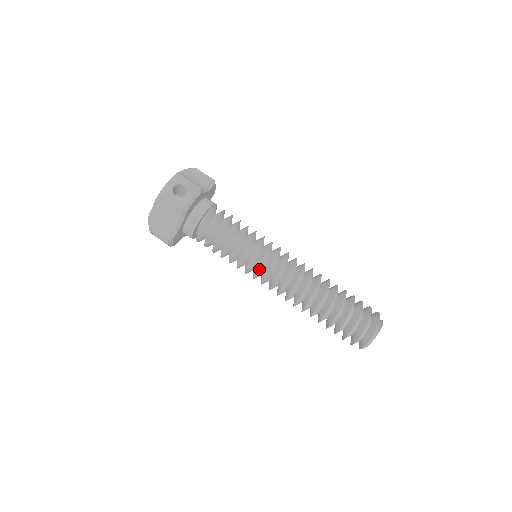
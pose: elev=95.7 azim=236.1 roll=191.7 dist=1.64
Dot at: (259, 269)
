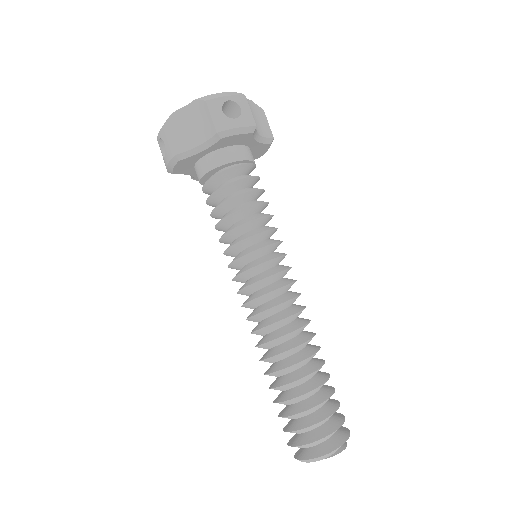
Dot at: (250, 271)
